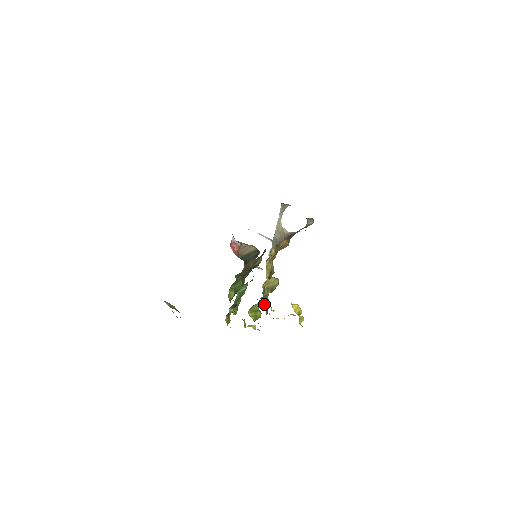
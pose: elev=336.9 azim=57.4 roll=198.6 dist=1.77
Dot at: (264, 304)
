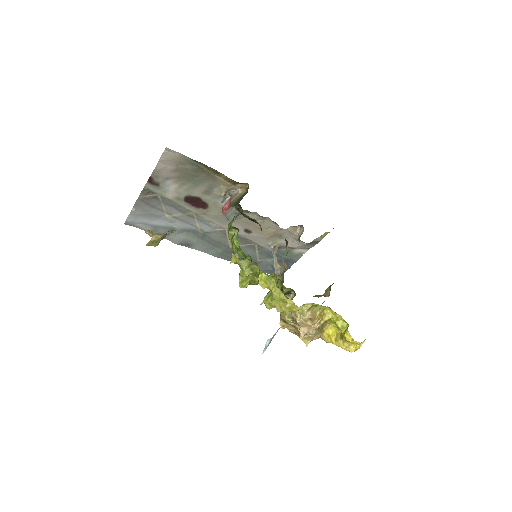
Dot at: occluded
